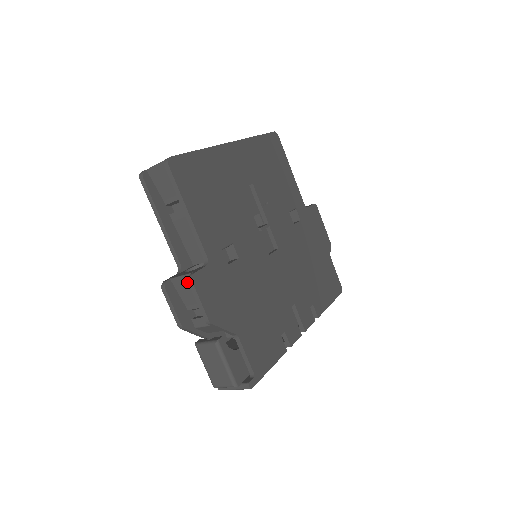
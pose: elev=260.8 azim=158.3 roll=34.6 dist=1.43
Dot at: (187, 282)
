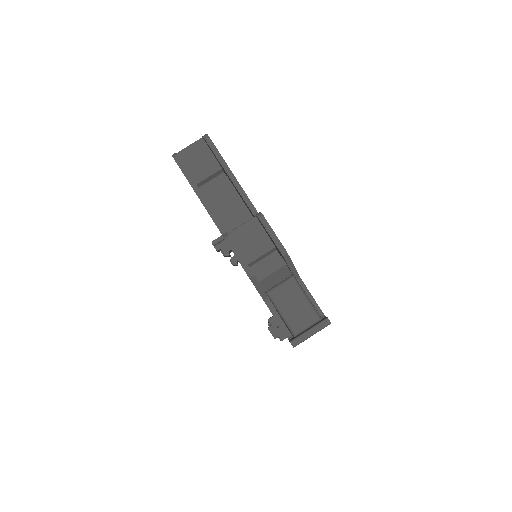
Dot at: (248, 229)
